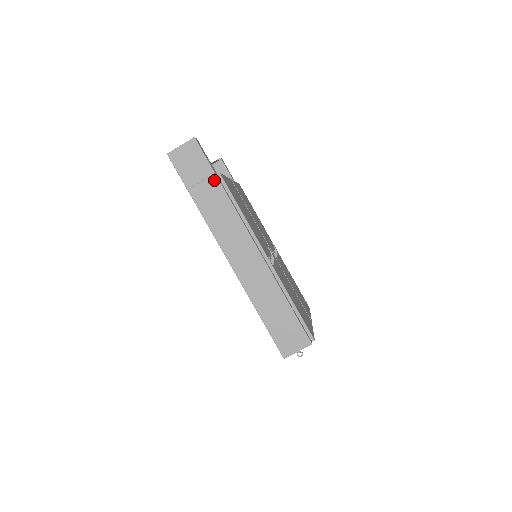
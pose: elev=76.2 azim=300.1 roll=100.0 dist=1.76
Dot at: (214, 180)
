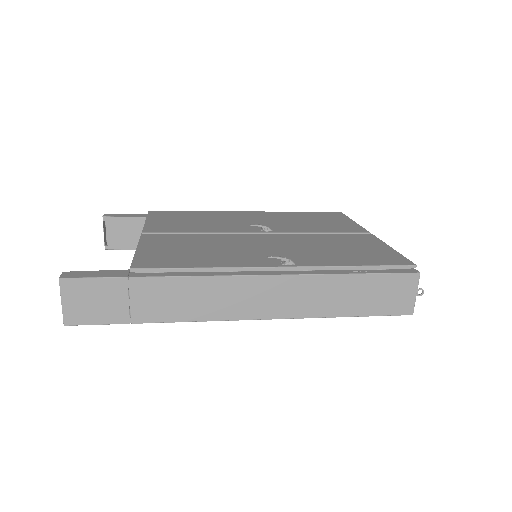
Dot at: (137, 283)
